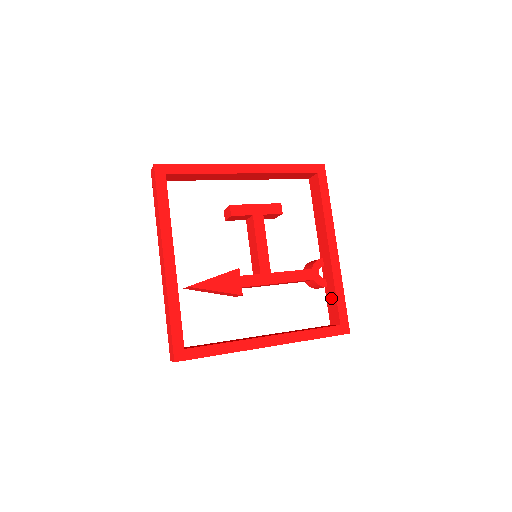
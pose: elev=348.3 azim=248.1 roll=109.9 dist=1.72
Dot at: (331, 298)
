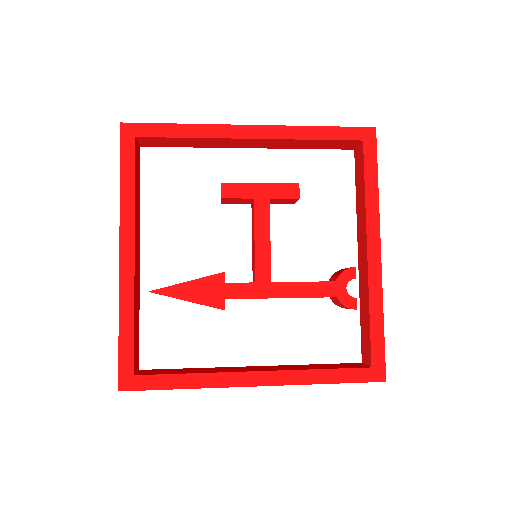
Dot at: (365, 325)
